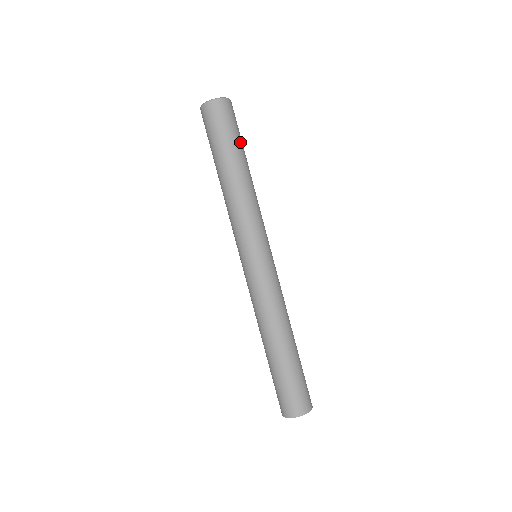
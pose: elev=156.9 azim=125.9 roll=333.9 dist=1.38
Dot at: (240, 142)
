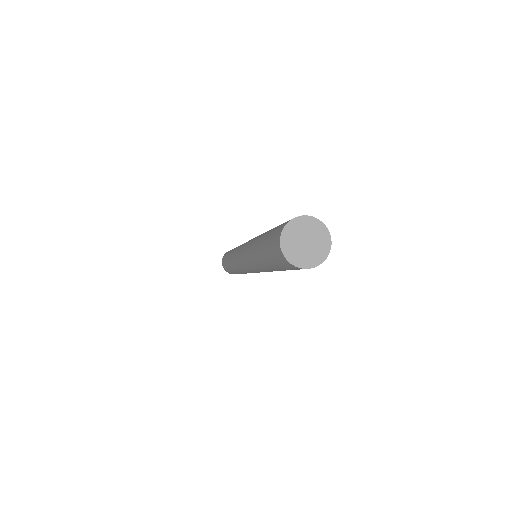
Dot at: occluded
